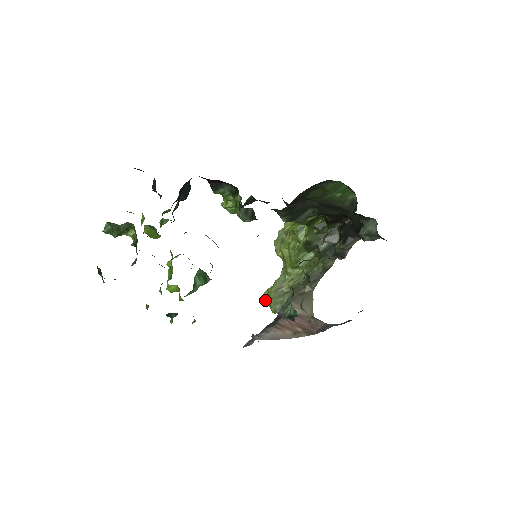
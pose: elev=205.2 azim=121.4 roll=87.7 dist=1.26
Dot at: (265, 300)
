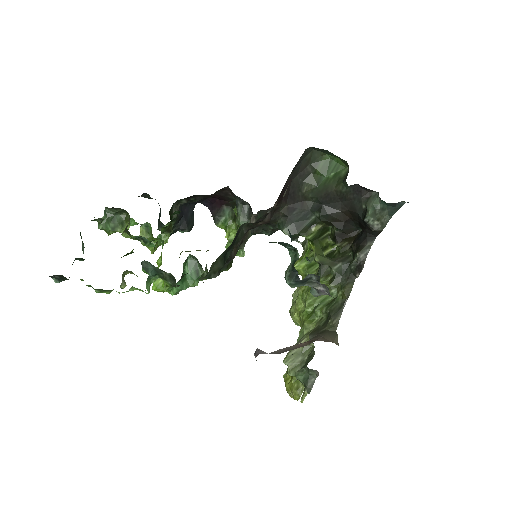
Dot at: occluded
